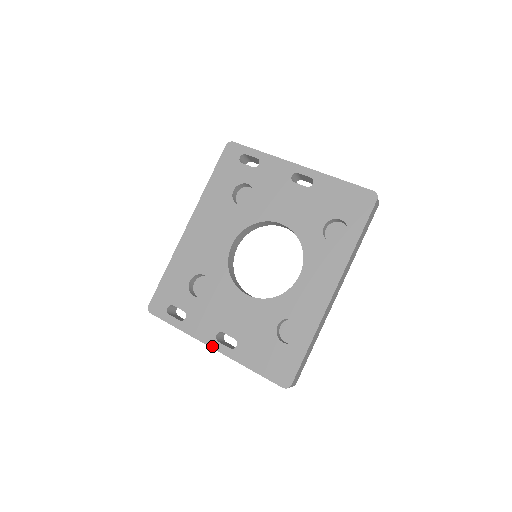
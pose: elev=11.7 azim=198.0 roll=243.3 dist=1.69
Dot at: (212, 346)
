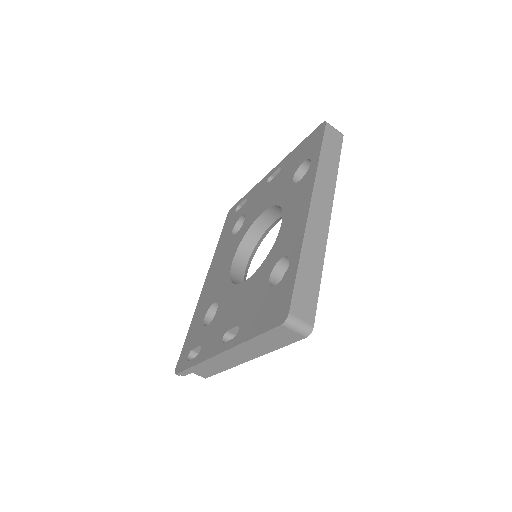
Dot at: (219, 352)
